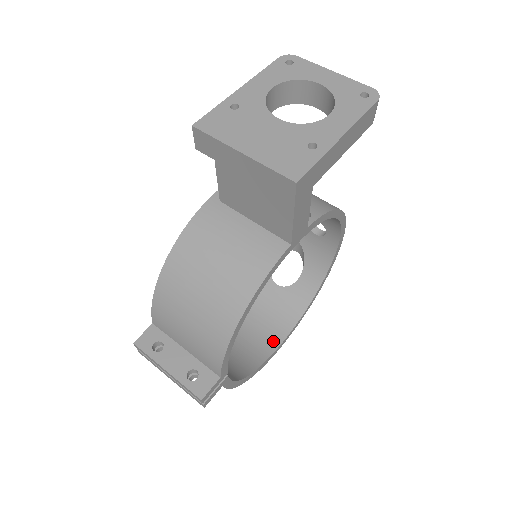
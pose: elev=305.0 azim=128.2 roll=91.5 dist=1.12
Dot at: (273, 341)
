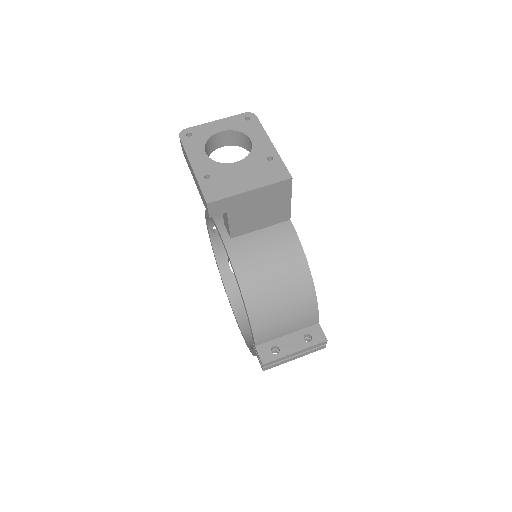
Dot at: occluded
